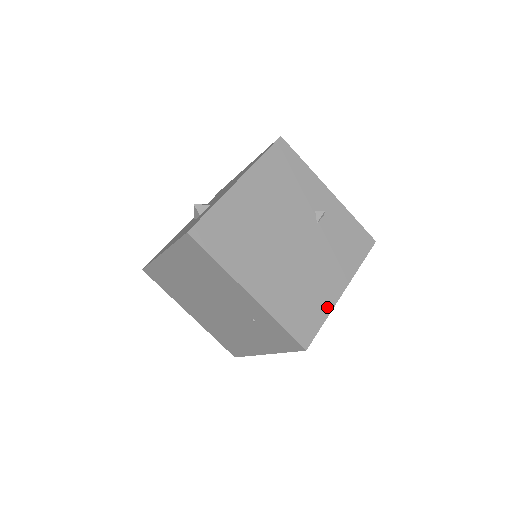
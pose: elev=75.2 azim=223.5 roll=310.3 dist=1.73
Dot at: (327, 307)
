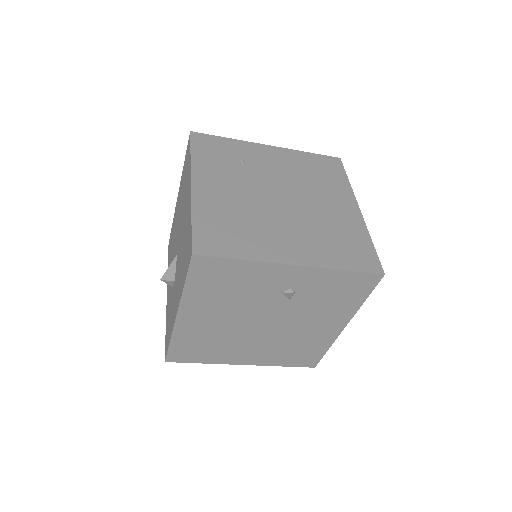
Dot at: (327, 343)
